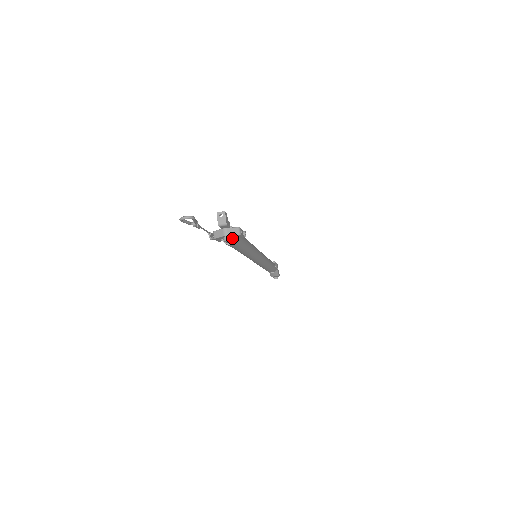
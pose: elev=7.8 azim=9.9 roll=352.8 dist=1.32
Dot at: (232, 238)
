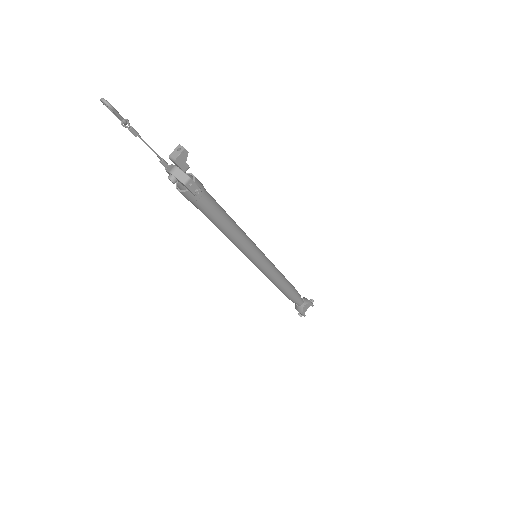
Dot at: occluded
